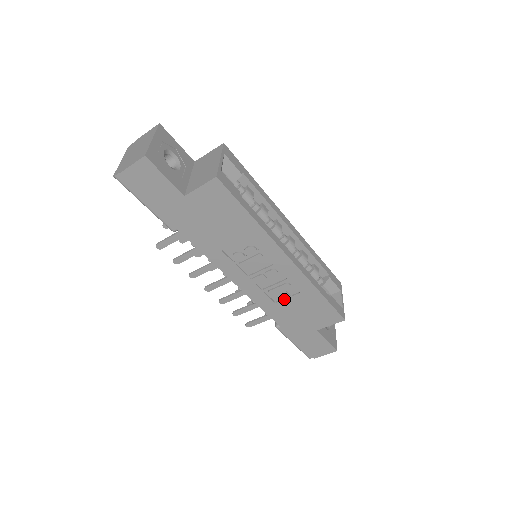
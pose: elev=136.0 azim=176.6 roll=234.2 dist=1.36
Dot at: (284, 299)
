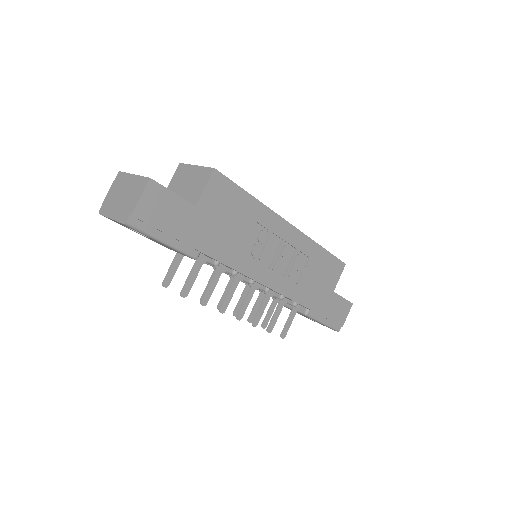
Dot at: (302, 274)
